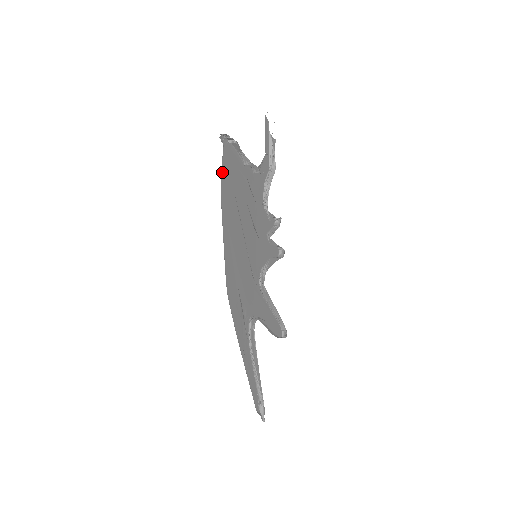
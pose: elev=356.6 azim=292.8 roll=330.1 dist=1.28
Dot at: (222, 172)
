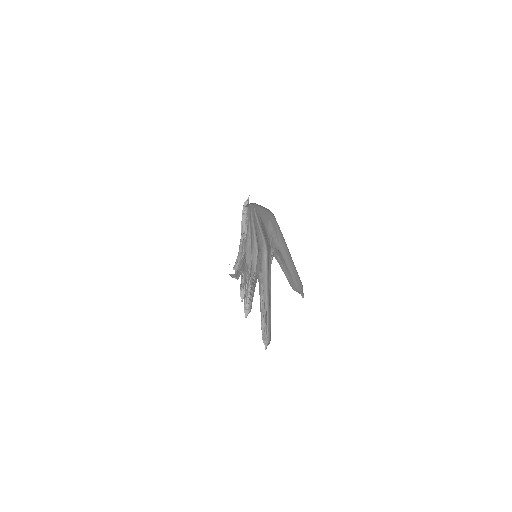
Dot at: occluded
